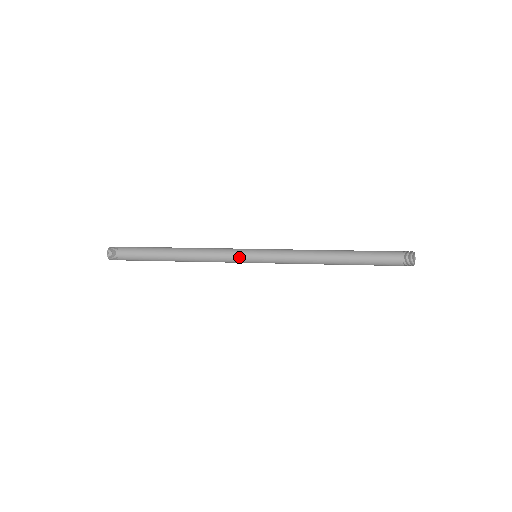
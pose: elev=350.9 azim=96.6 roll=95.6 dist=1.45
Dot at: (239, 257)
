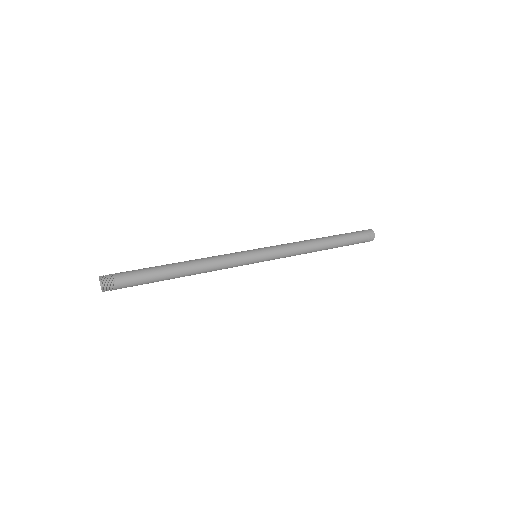
Dot at: (244, 254)
